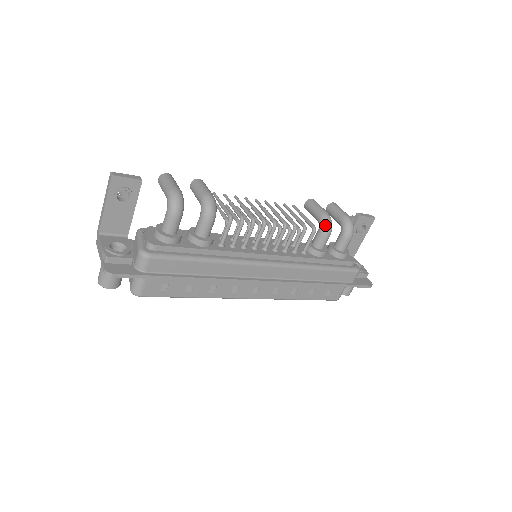
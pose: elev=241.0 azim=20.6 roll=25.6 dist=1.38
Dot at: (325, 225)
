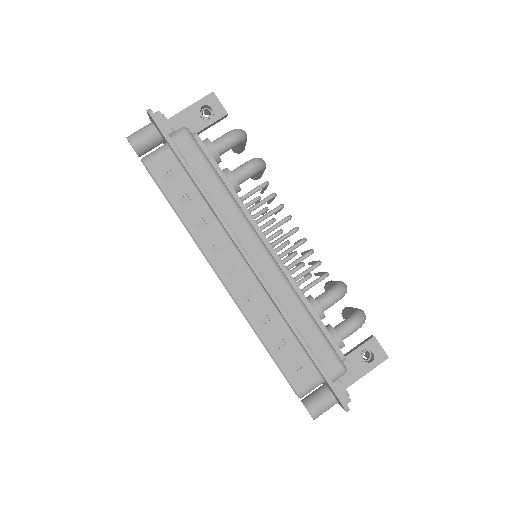
Dot at: (338, 285)
